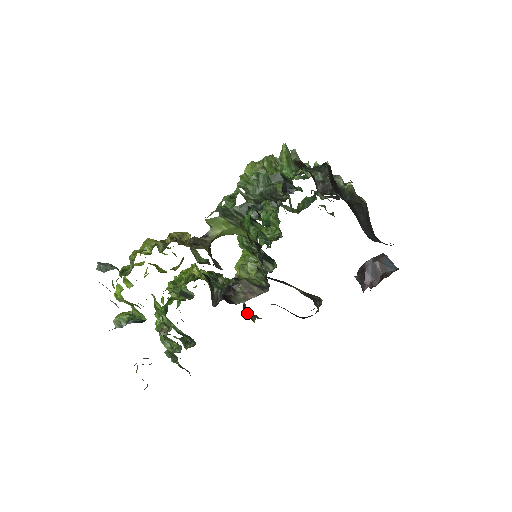
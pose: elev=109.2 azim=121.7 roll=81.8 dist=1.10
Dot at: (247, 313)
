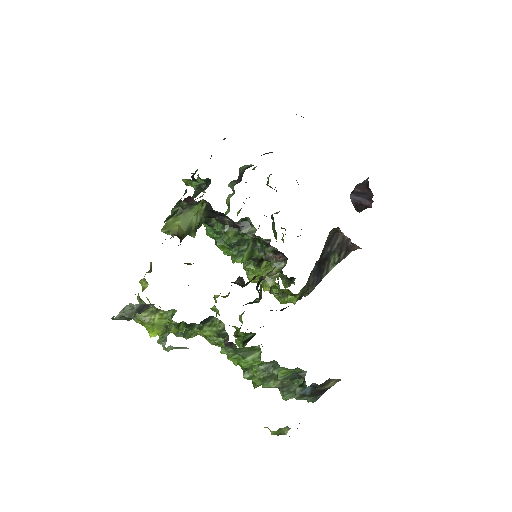
Dot at: occluded
